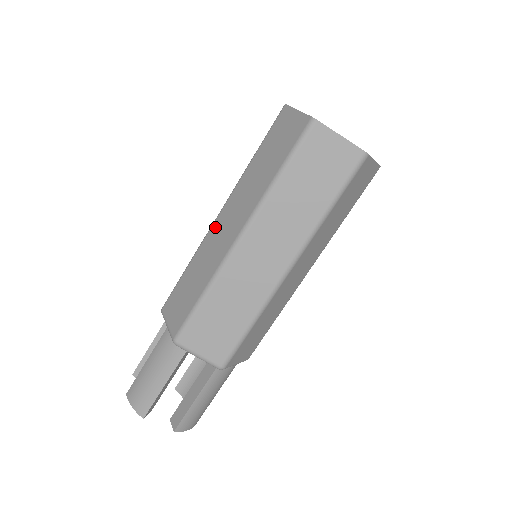
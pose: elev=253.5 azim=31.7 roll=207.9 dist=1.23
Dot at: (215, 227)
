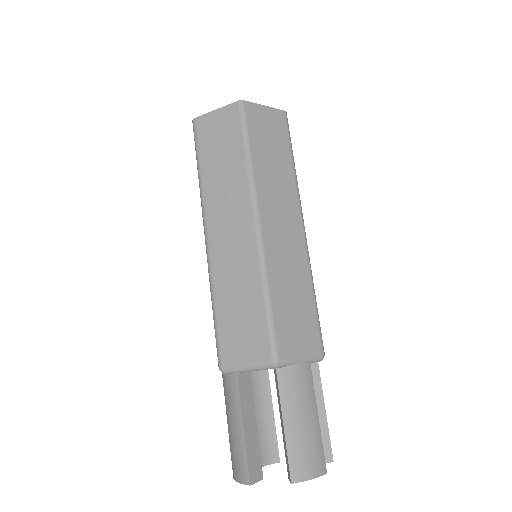
Dot at: occluded
